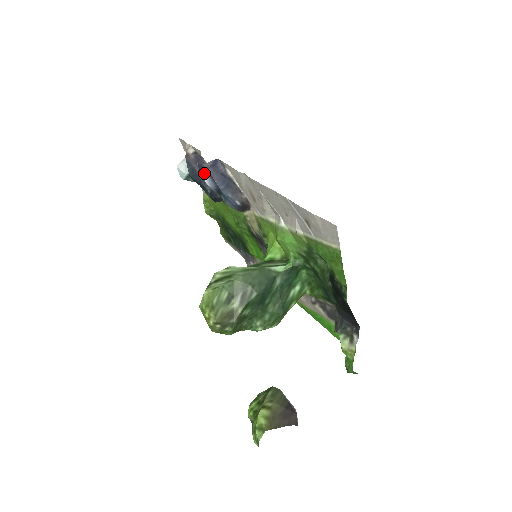
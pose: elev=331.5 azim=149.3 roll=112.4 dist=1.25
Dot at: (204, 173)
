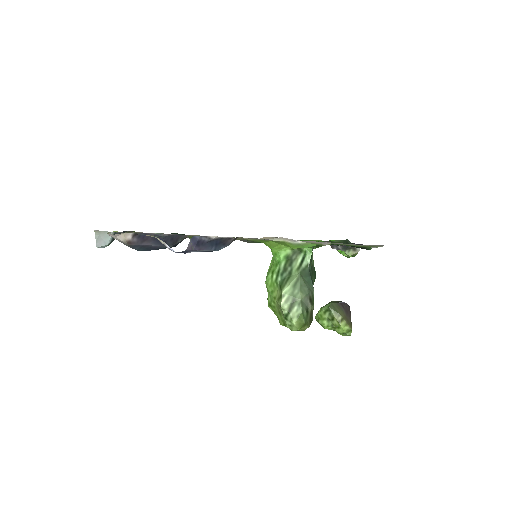
Dot at: occluded
